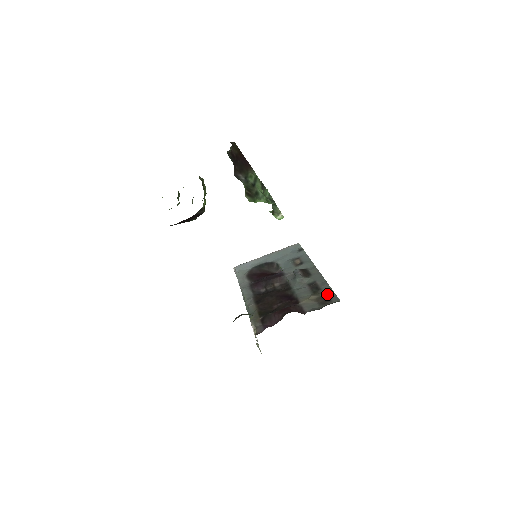
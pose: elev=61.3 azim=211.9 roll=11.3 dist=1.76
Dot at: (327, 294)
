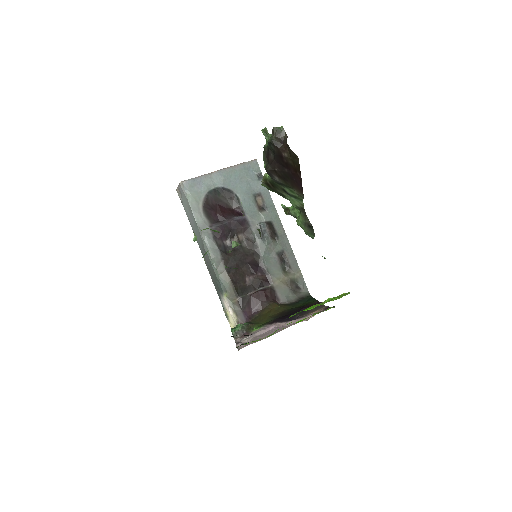
Dot at: (297, 277)
